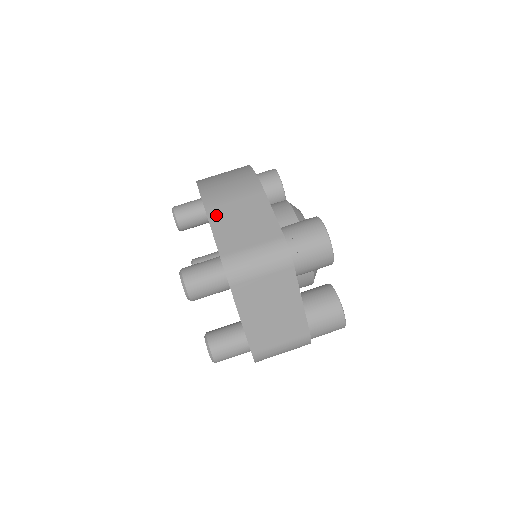
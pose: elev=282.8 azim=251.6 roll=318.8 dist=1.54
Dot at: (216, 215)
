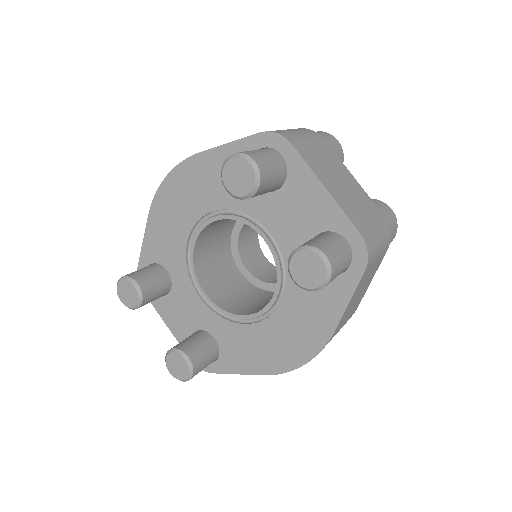
Dot at: occluded
